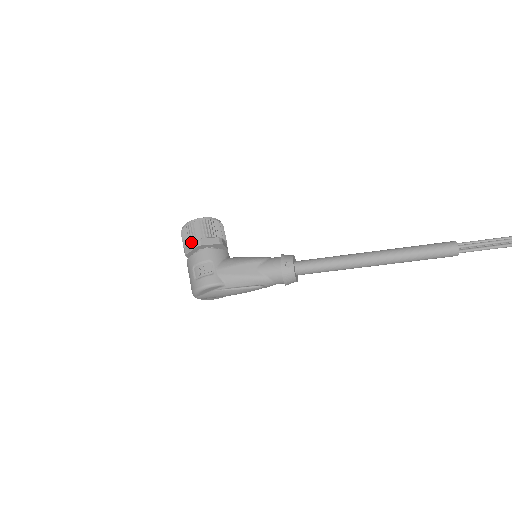
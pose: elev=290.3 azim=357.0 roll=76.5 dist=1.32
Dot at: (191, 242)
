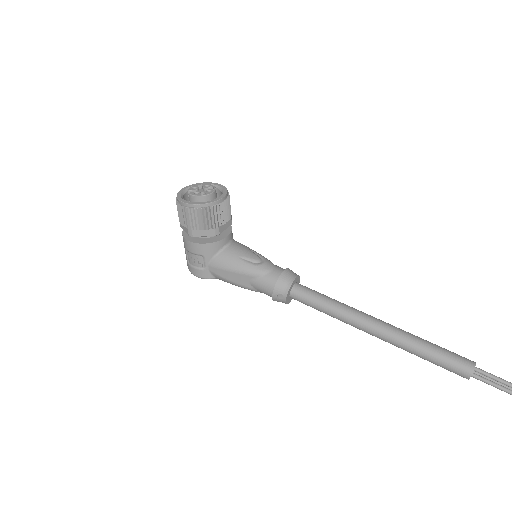
Dot at: (183, 226)
